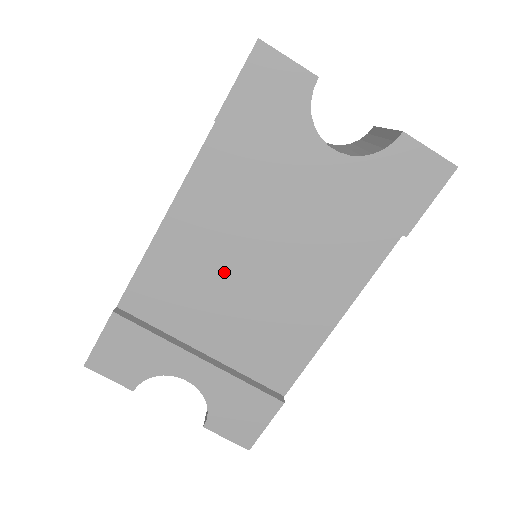
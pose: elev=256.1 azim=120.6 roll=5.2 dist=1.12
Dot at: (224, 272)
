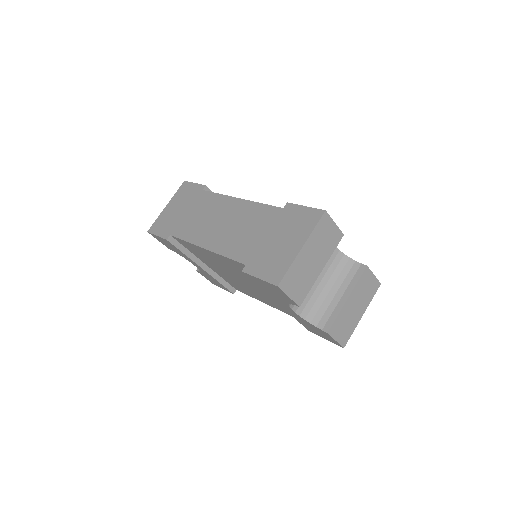
Dot at: (227, 270)
